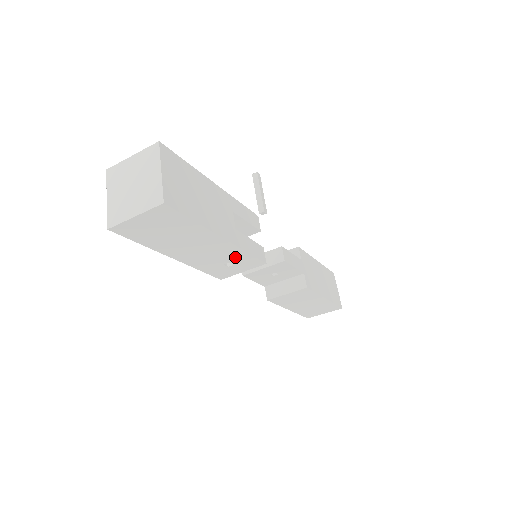
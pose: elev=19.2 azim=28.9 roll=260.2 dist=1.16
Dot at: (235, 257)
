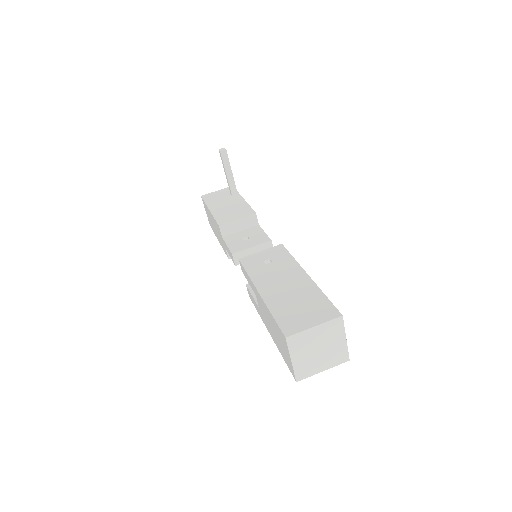
Dot at: occluded
